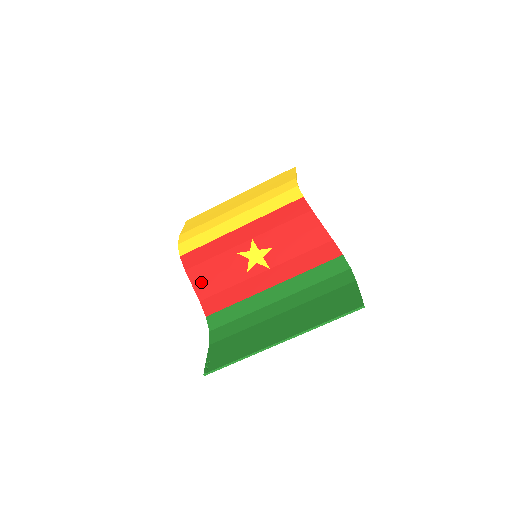
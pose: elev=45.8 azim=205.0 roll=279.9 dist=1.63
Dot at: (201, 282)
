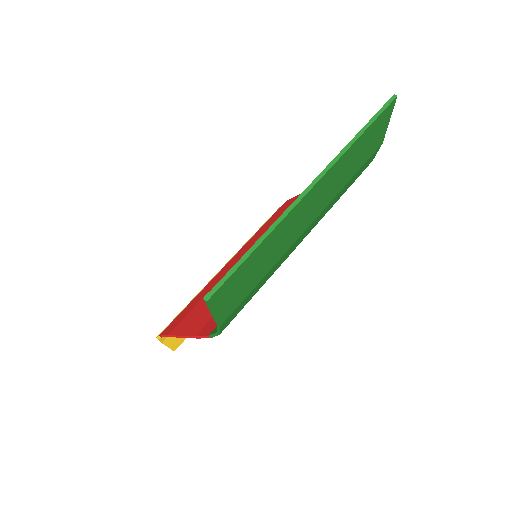
Dot at: (192, 323)
